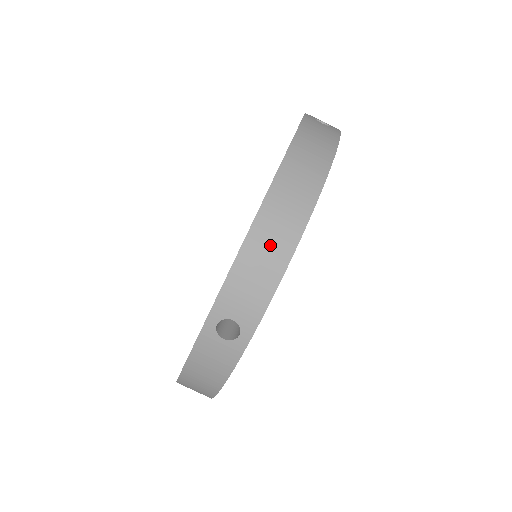
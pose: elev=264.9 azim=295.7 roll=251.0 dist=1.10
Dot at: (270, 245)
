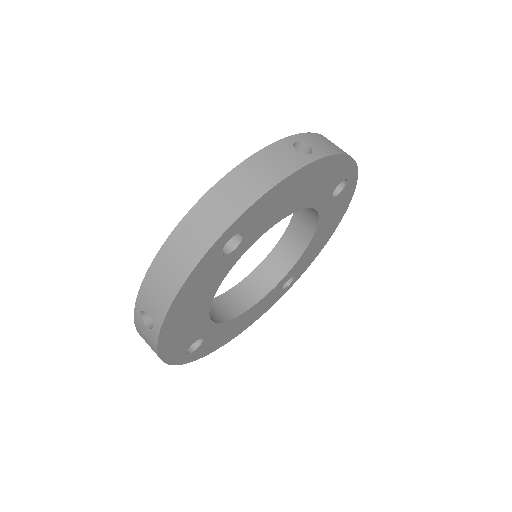
Dot at: (337, 146)
